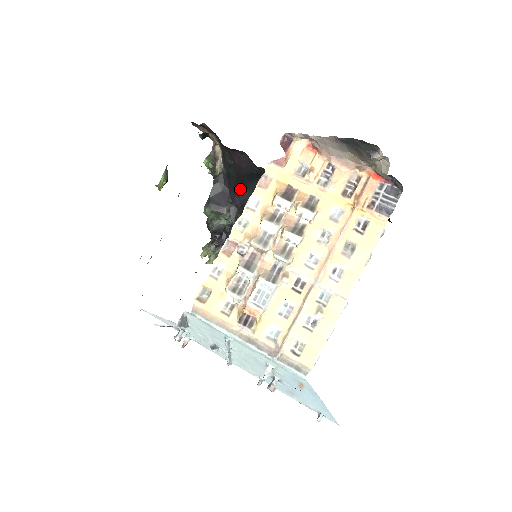
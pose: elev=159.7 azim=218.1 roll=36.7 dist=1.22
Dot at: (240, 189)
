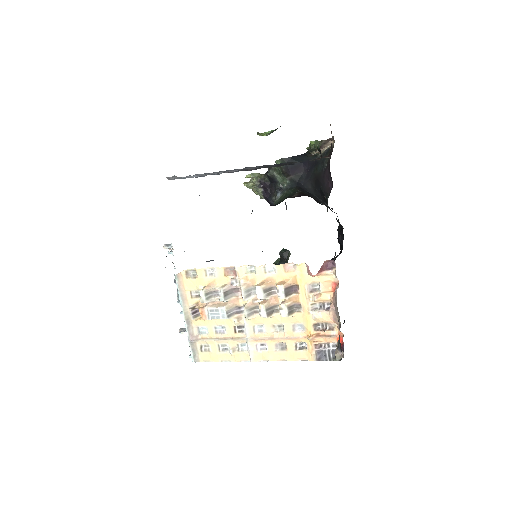
Dot at: (311, 182)
